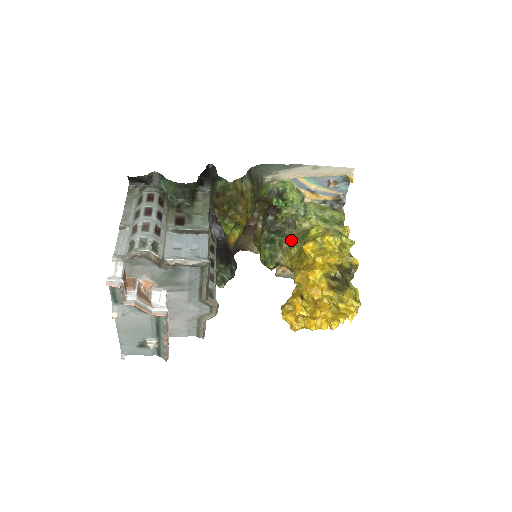
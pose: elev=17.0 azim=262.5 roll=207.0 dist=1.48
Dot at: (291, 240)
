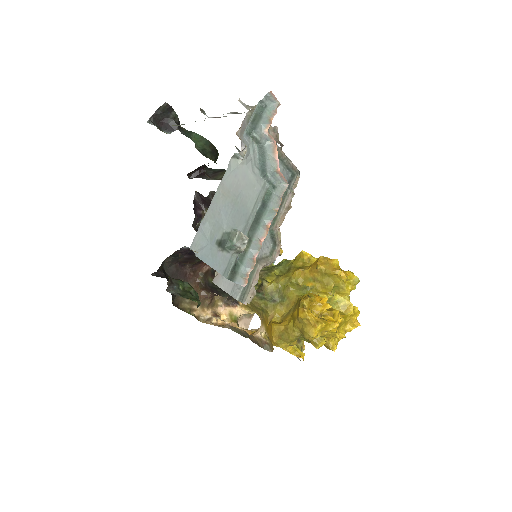
Dot at: (263, 270)
